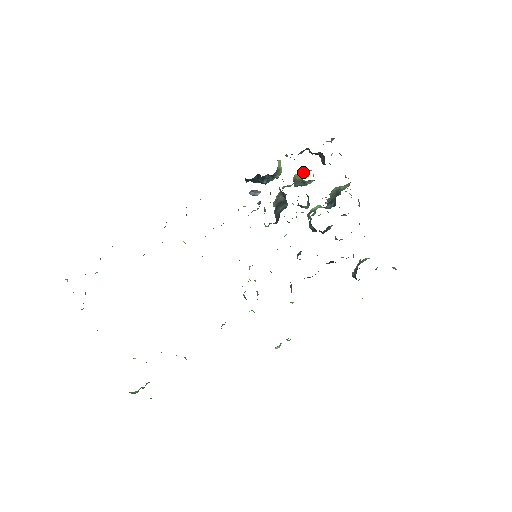
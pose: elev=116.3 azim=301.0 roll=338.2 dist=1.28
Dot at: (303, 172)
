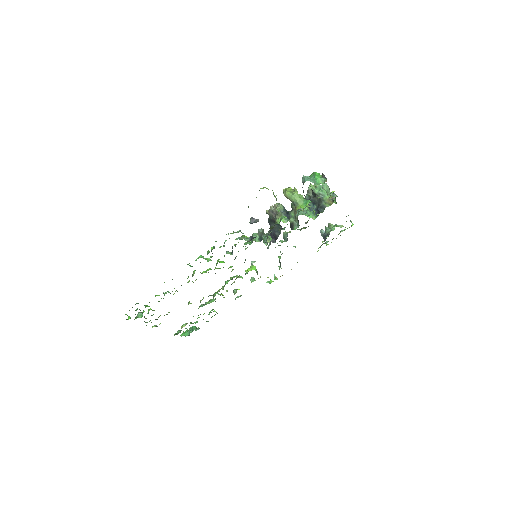
Dot at: (295, 201)
